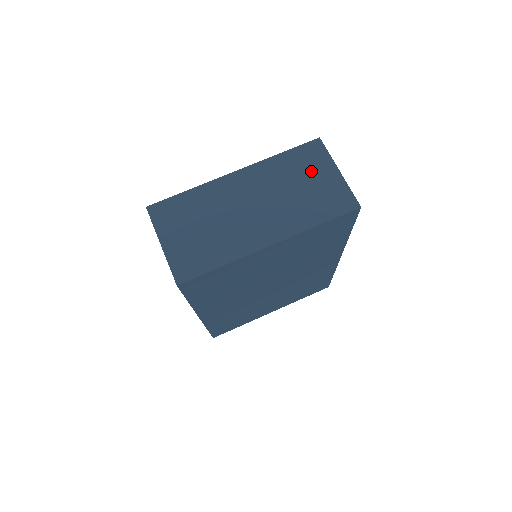
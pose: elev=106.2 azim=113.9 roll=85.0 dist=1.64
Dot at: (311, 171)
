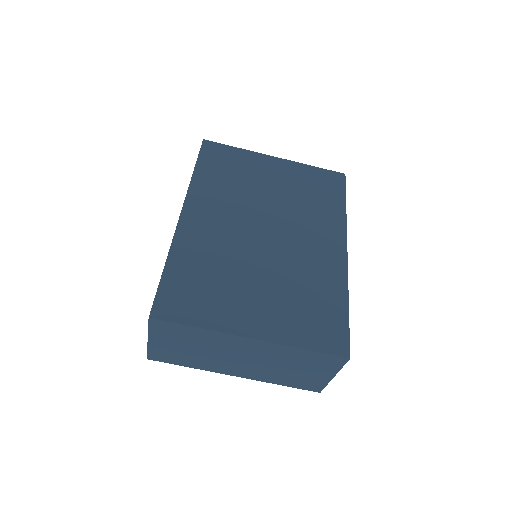
Dot at: (313, 368)
